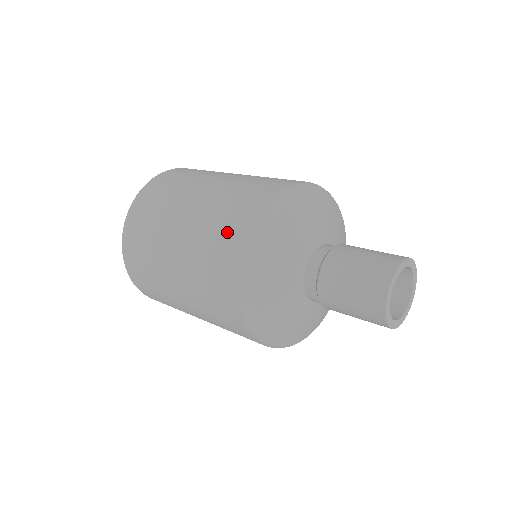
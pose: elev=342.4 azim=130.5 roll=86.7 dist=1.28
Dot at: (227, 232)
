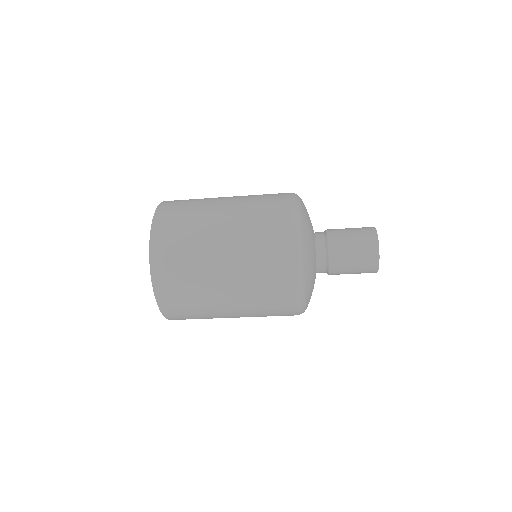
Dot at: (270, 226)
